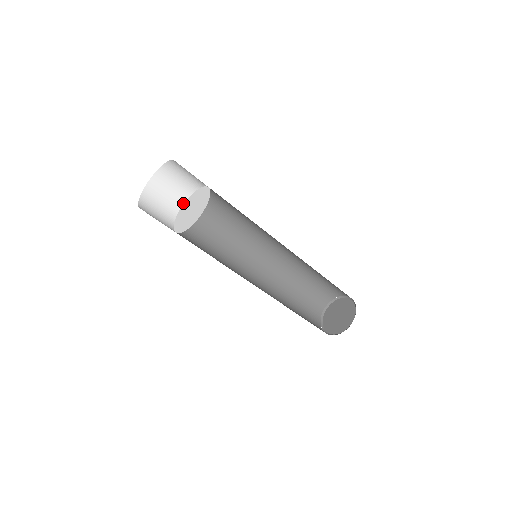
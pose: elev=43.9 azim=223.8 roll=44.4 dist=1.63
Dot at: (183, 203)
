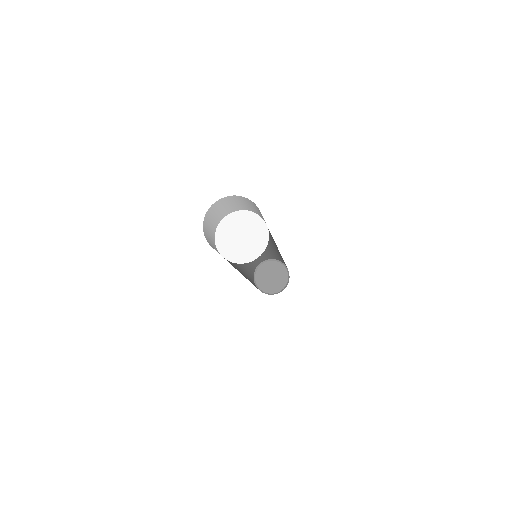
Dot at: (234, 211)
